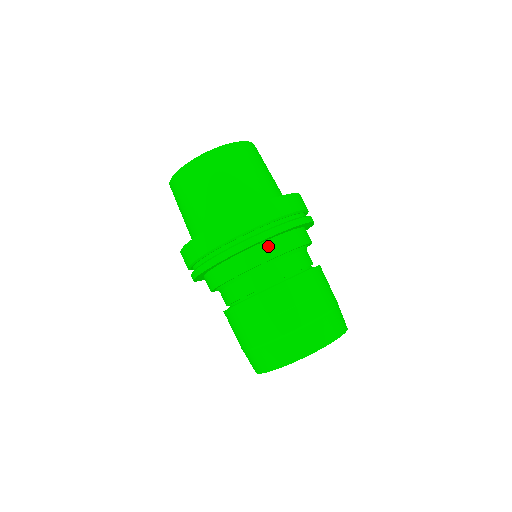
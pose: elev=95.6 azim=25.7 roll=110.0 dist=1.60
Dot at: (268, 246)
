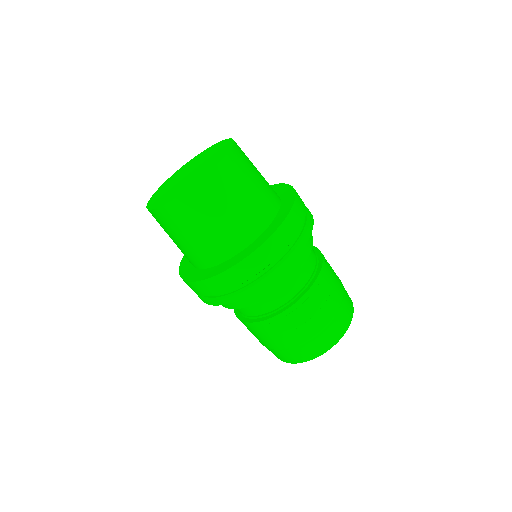
Dot at: occluded
